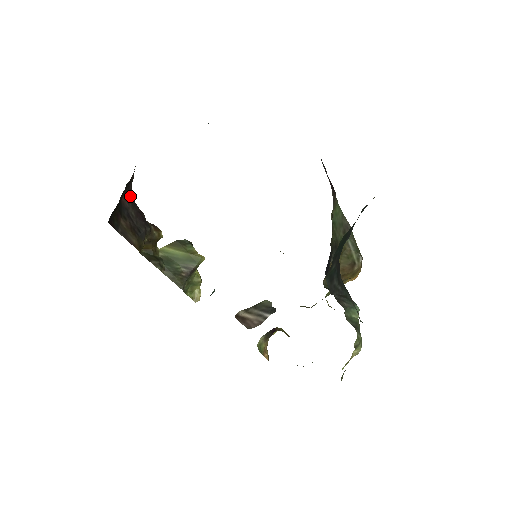
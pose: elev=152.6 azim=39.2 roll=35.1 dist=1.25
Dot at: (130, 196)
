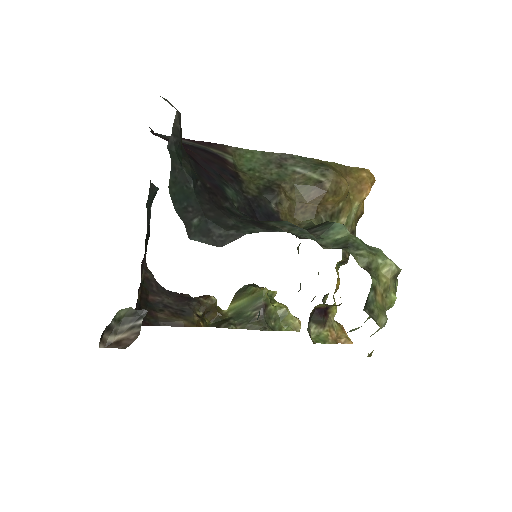
Dot at: (159, 290)
